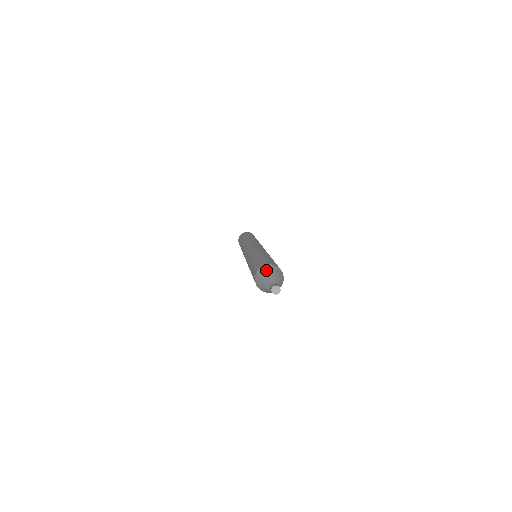
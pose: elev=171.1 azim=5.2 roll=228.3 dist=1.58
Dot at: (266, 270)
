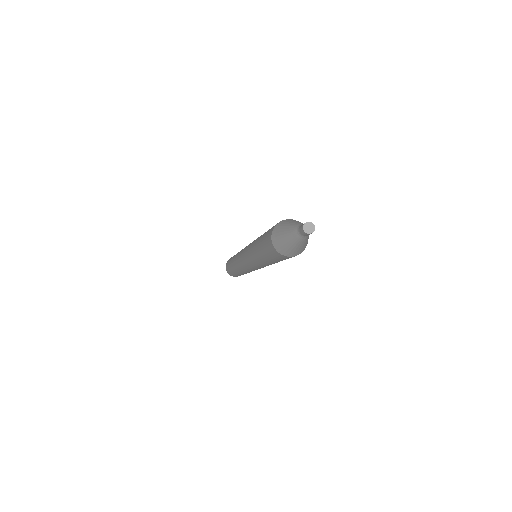
Dot at: (279, 229)
